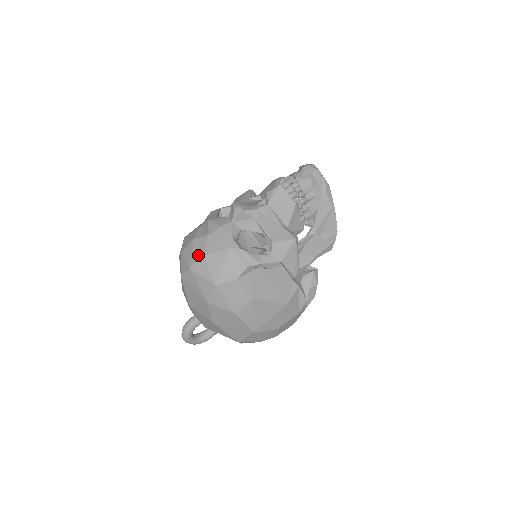
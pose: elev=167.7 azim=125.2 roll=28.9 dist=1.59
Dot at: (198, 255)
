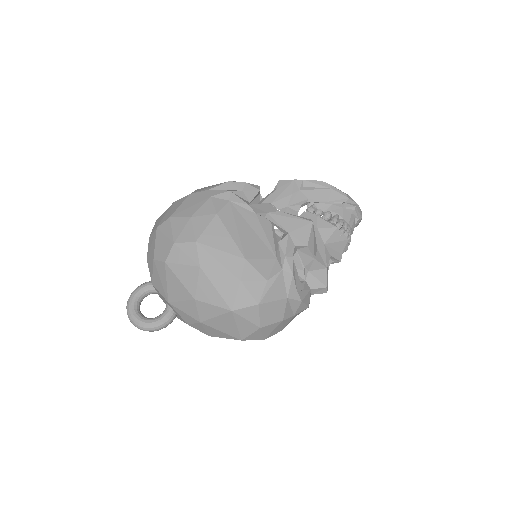
Dot at: (278, 331)
